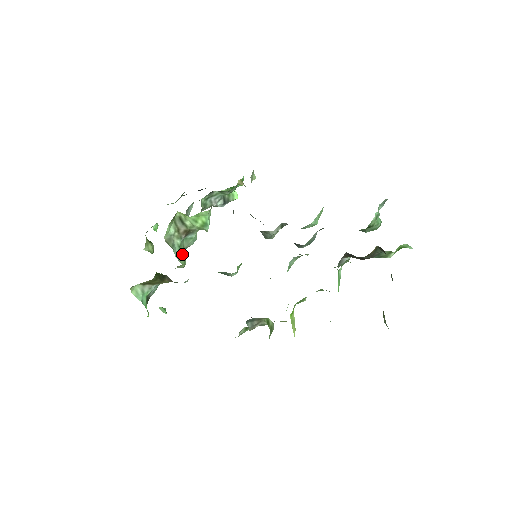
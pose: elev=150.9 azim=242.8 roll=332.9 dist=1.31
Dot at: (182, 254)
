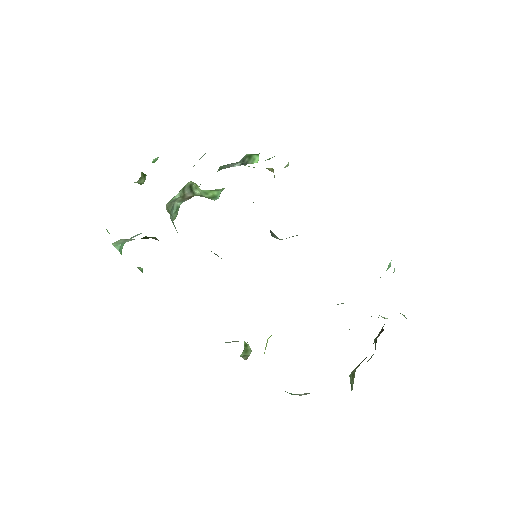
Dot at: (177, 211)
